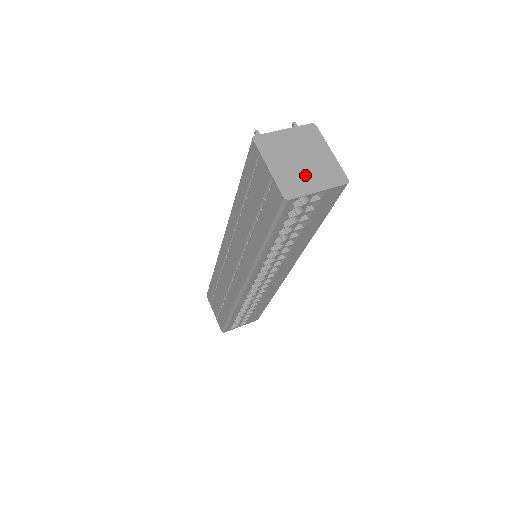
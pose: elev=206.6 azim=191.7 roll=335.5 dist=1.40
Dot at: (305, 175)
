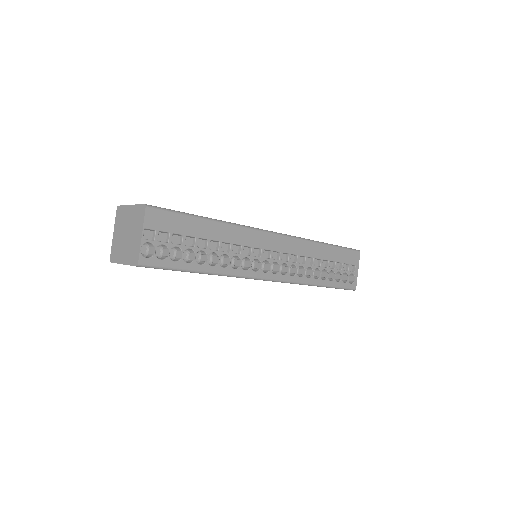
Dot at: (133, 239)
